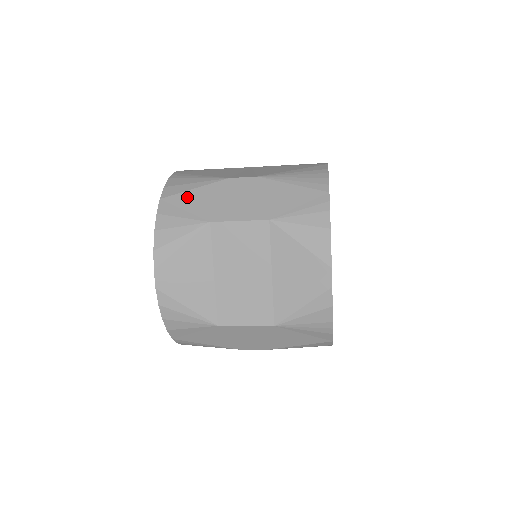
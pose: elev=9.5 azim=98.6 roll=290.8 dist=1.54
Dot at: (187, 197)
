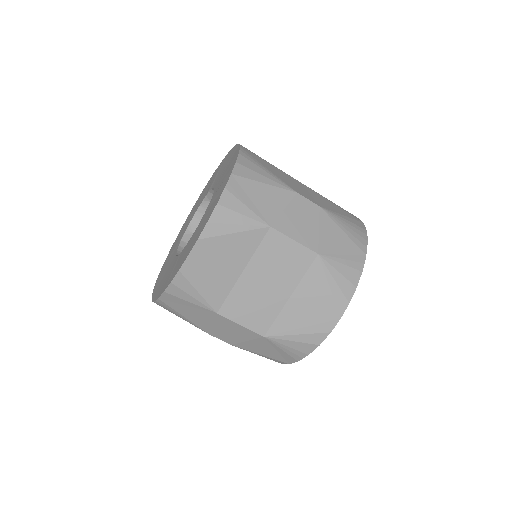
Dot at: (257, 188)
